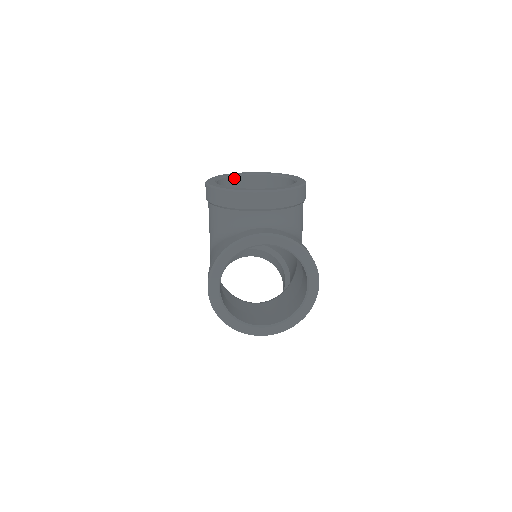
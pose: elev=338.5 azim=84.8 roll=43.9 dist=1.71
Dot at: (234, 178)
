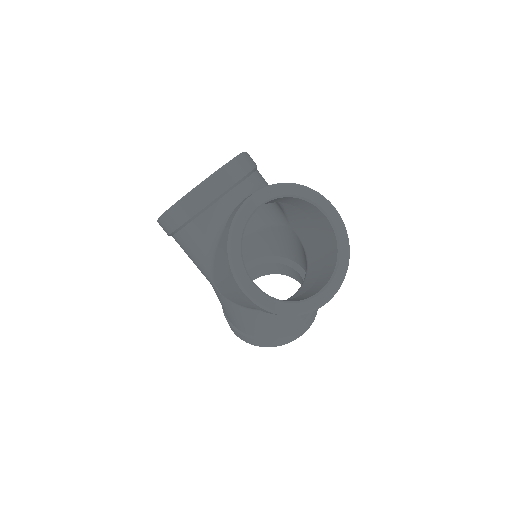
Dot at: occluded
